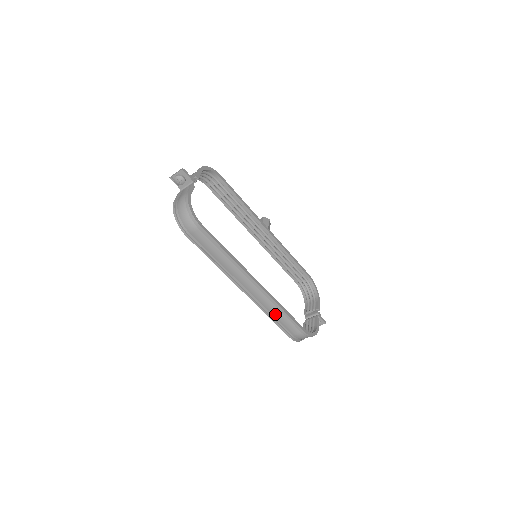
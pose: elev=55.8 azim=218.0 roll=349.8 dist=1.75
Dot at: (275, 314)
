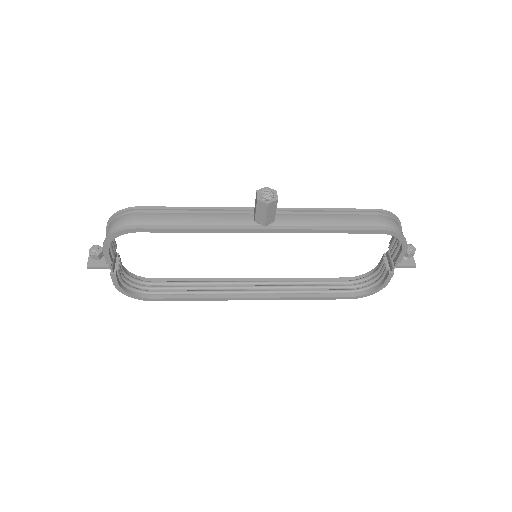
Dot at: (304, 287)
